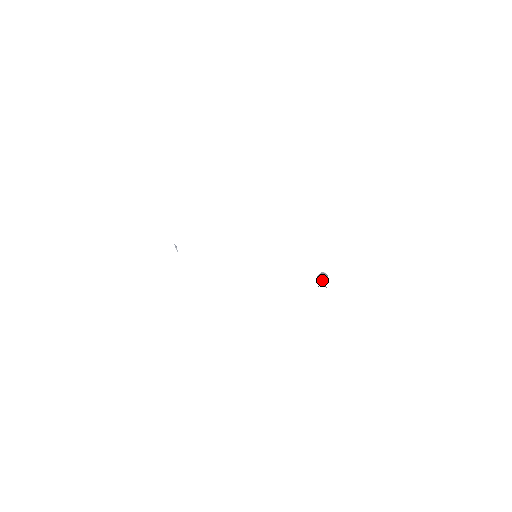
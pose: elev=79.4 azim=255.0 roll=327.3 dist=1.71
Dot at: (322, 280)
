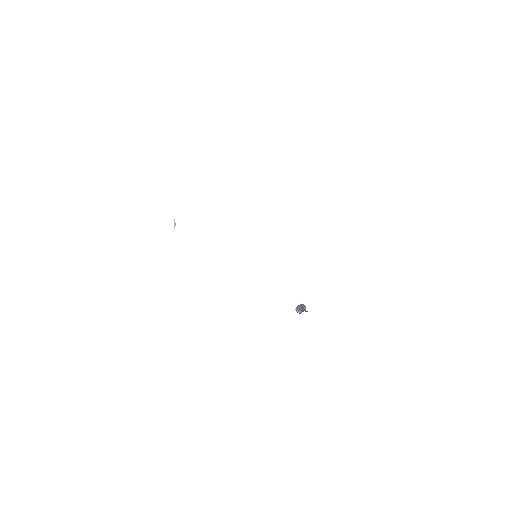
Dot at: (304, 308)
